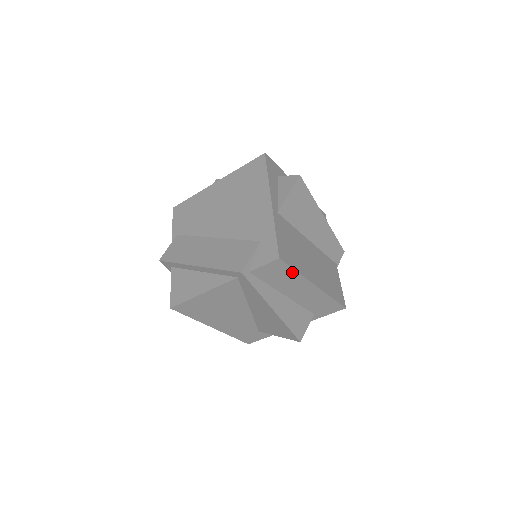
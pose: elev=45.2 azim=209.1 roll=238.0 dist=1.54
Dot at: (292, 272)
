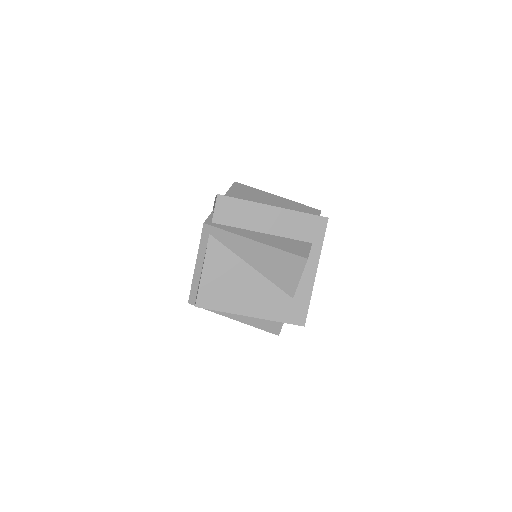
Dot at: (241, 203)
